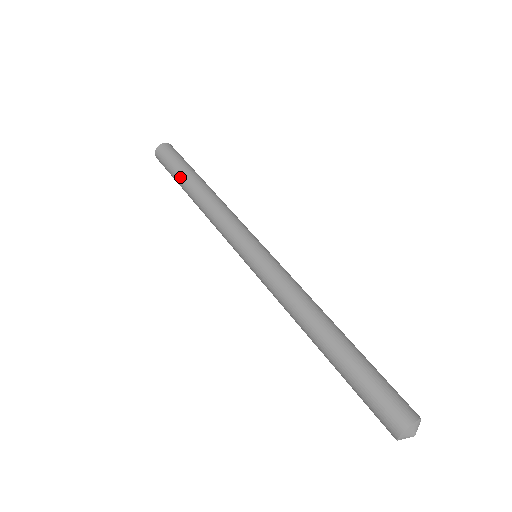
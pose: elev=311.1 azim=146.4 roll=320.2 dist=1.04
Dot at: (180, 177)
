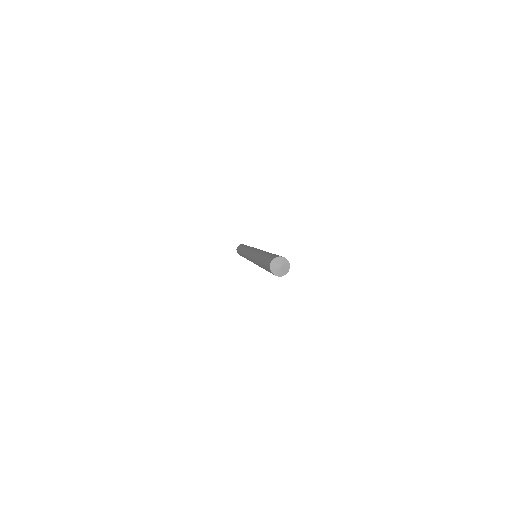
Dot at: occluded
